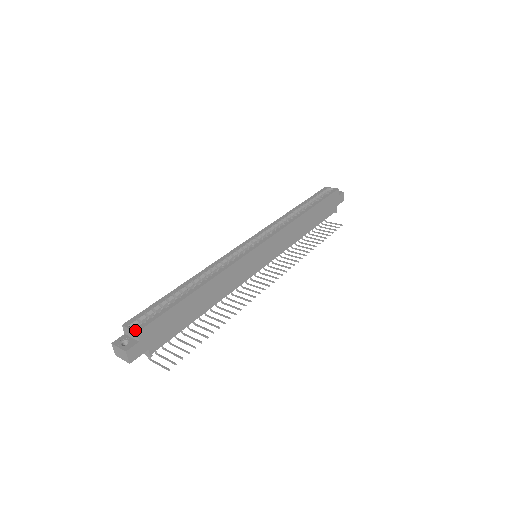
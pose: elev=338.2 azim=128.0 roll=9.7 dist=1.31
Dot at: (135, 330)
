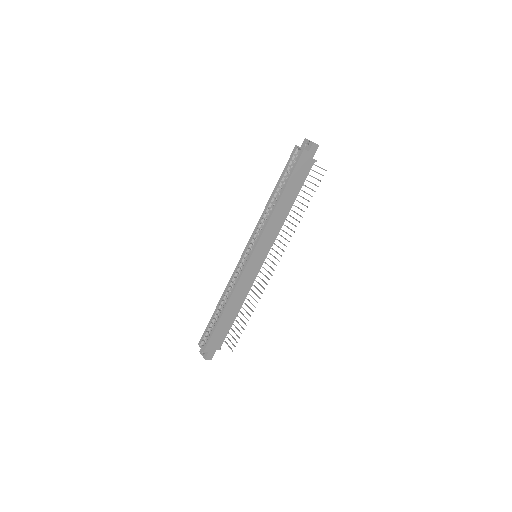
Dot at: (203, 350)
